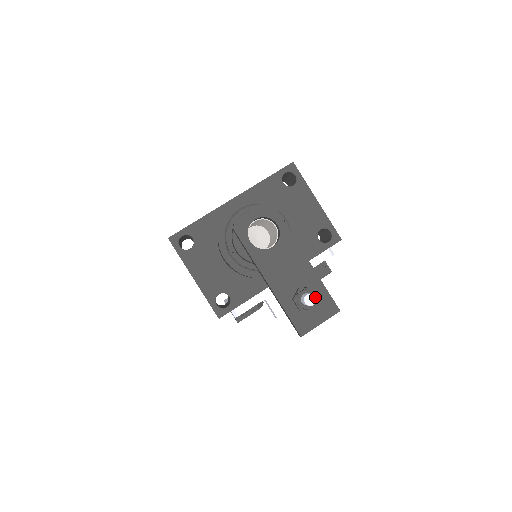
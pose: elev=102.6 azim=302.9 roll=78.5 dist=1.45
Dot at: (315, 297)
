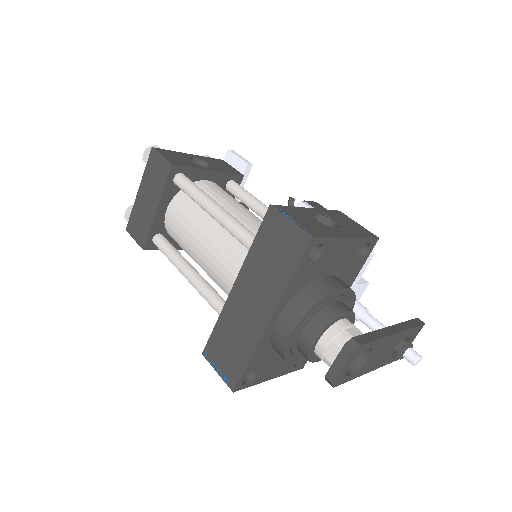
Dot at: (421, 357)
